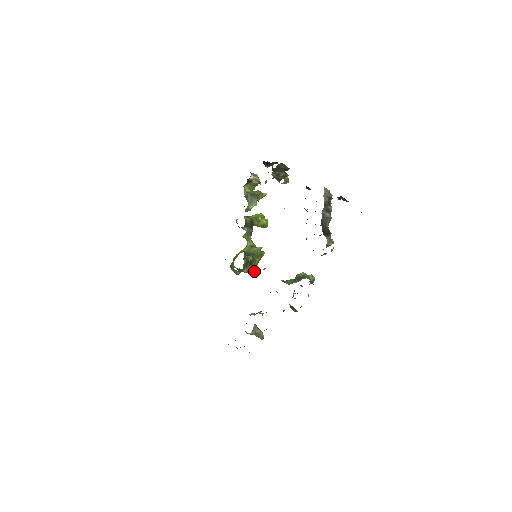
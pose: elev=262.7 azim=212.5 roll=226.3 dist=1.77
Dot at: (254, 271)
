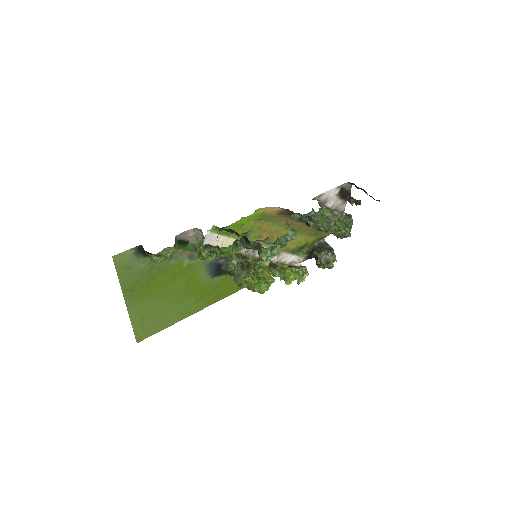
Dot at: (249, 273)
